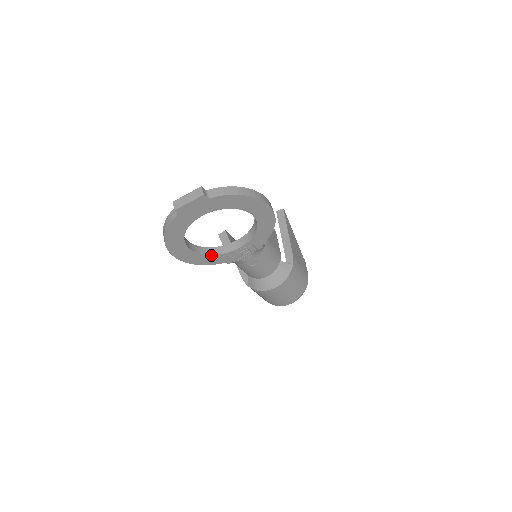
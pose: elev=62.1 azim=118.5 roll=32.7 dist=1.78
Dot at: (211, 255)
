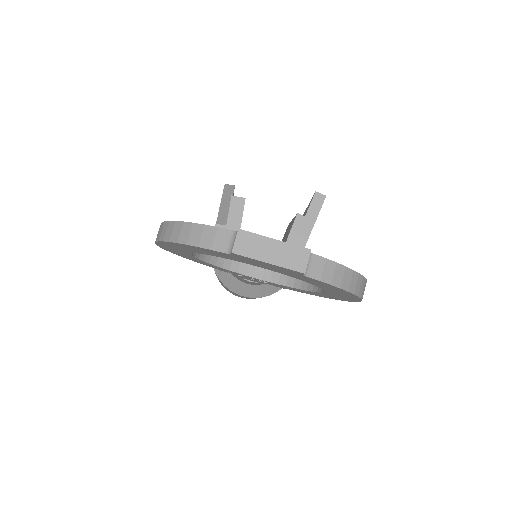
Dot at: (211, 263)
